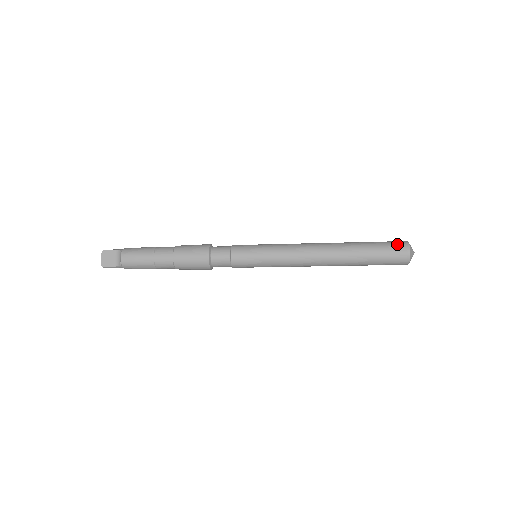
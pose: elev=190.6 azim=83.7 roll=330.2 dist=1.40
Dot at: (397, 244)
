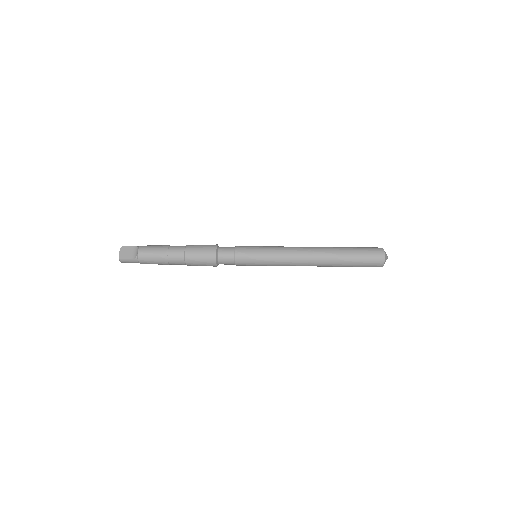
Dot at: (374, 248)
